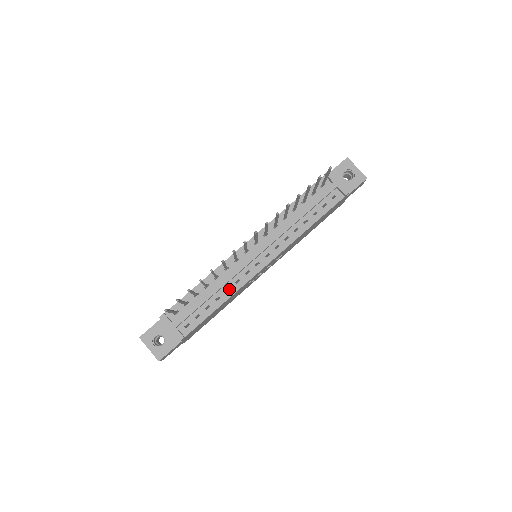
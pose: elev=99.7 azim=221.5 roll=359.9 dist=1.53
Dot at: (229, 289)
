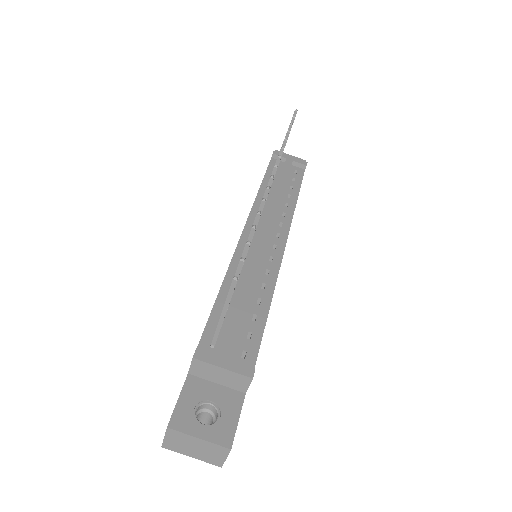
Dot at: occluded
